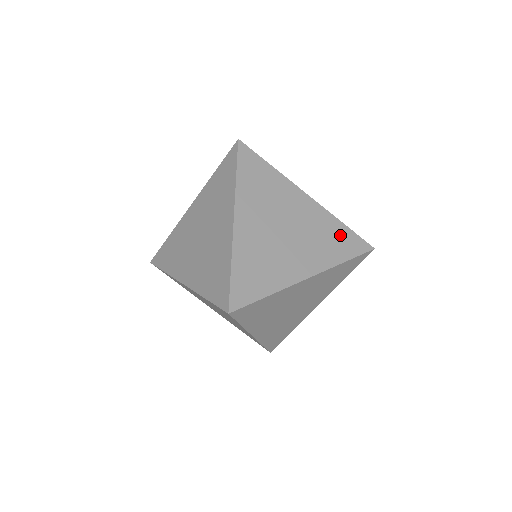
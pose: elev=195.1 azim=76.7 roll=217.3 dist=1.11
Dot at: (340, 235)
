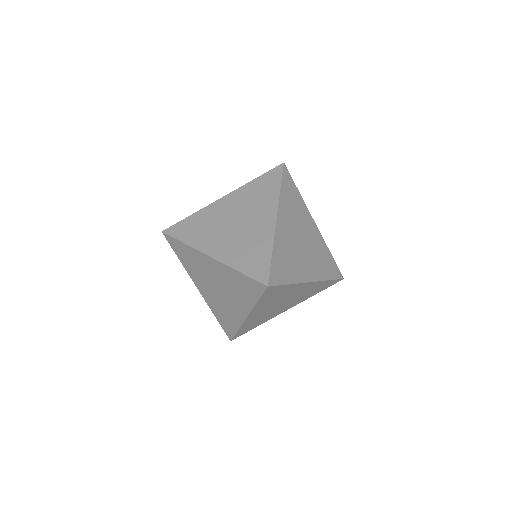
Dot at: occluded
